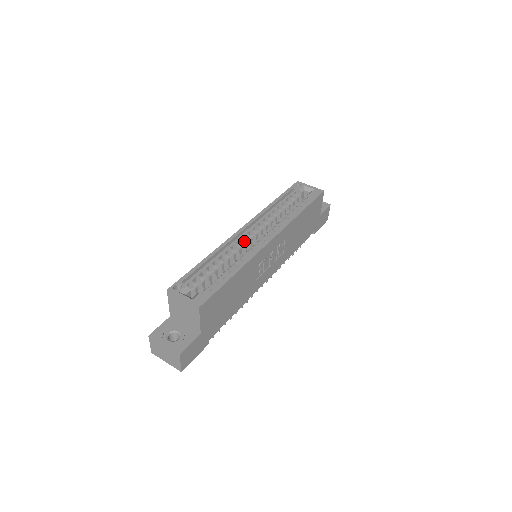
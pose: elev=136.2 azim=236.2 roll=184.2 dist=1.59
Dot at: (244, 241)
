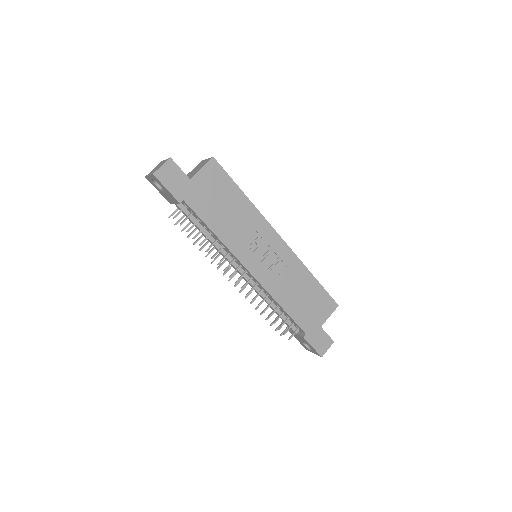
Dot at: occluded
